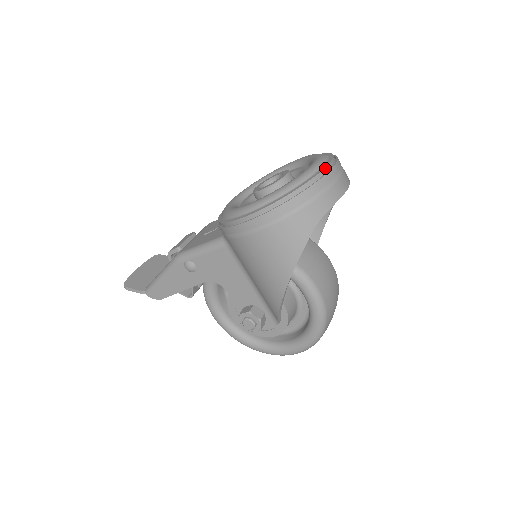
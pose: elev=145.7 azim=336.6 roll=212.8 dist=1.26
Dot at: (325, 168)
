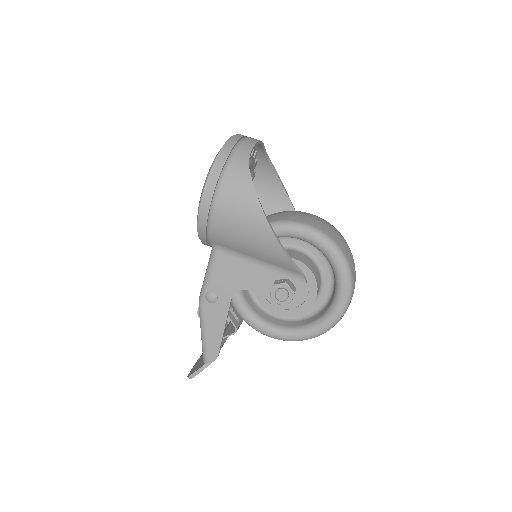
Dot at: occluded
